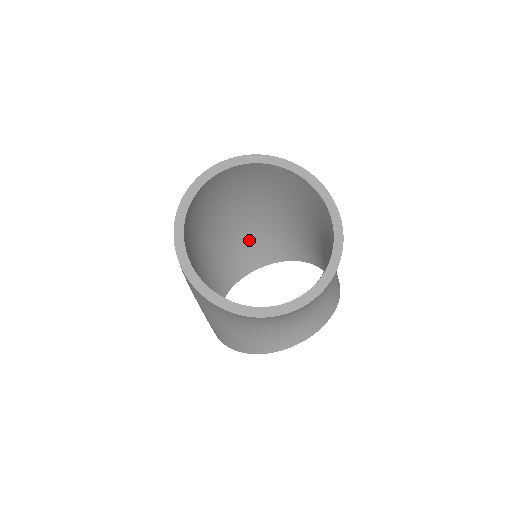
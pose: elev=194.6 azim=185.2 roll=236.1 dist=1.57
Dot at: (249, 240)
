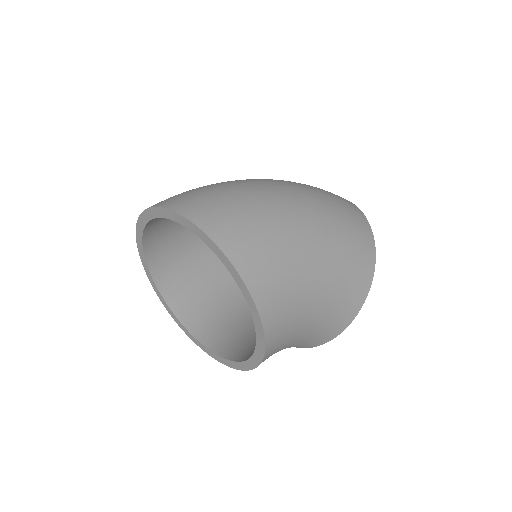
Dot at: occluded
